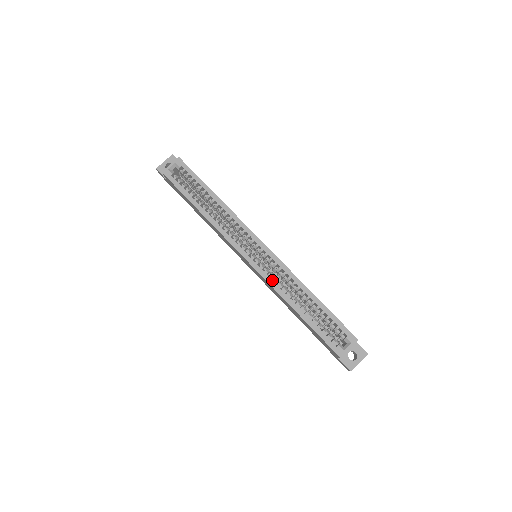
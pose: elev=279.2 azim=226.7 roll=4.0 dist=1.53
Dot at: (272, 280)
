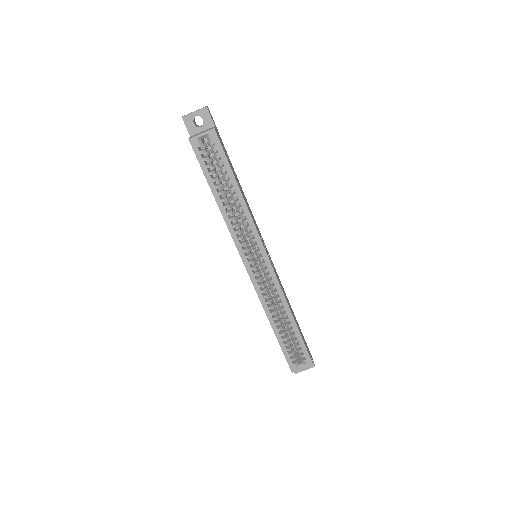
Dot at: (262, 295)
